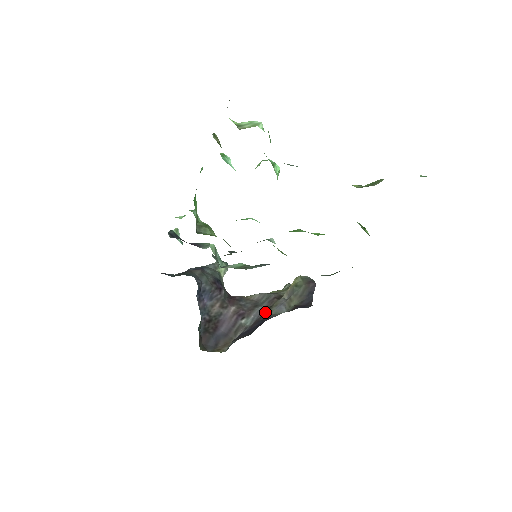
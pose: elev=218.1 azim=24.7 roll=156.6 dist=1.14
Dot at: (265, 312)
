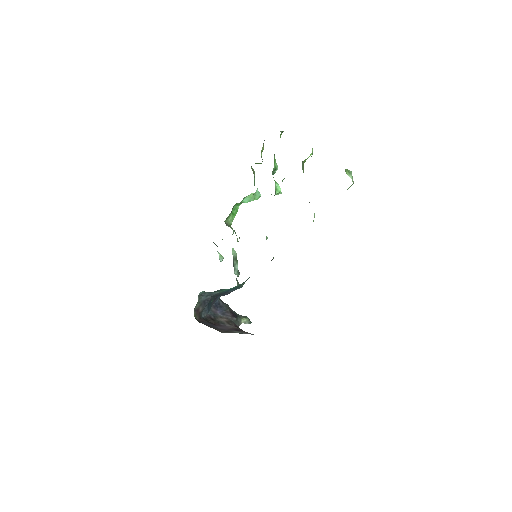
Dot at: occluded
